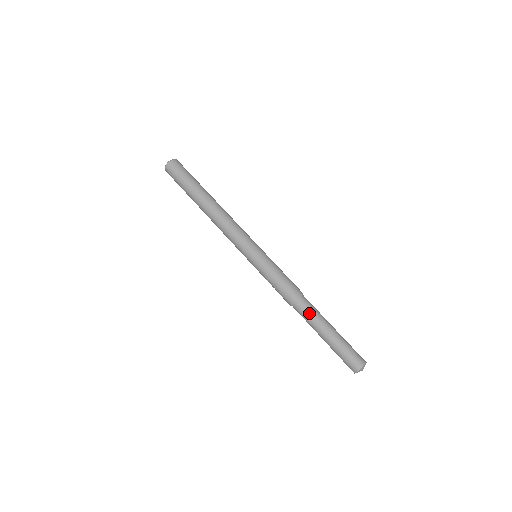
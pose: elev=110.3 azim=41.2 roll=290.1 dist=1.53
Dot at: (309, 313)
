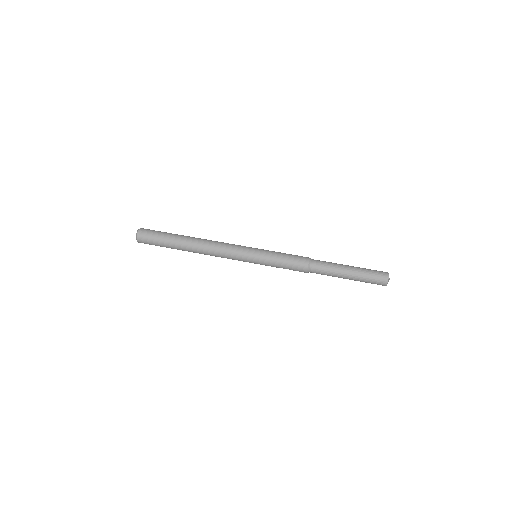
Dot at: (325, 269)
